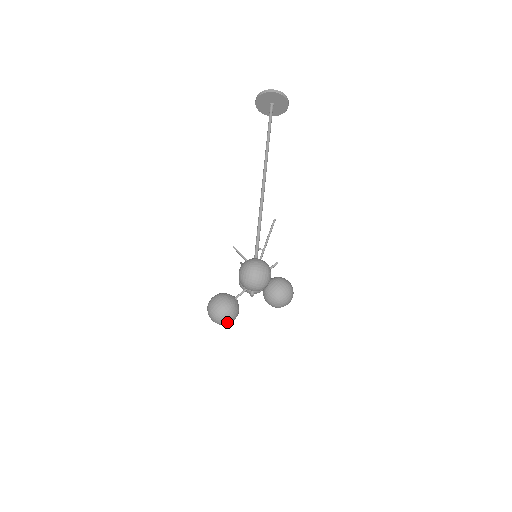
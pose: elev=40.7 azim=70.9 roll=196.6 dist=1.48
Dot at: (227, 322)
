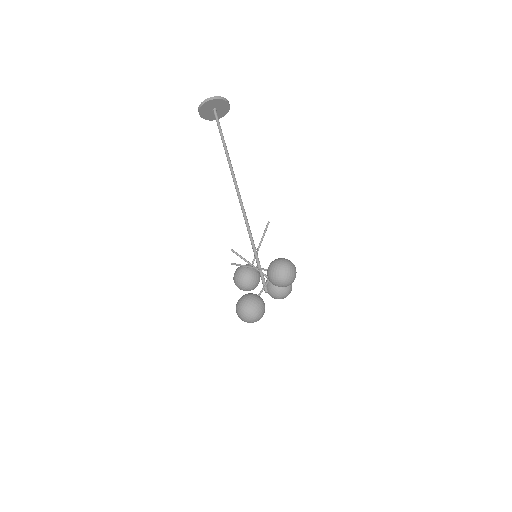
Dot at: occluded
